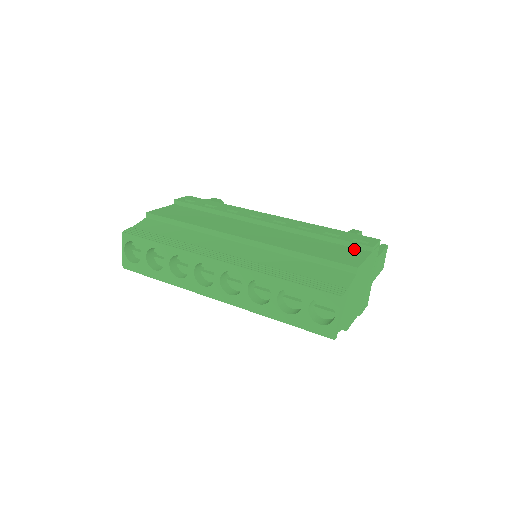
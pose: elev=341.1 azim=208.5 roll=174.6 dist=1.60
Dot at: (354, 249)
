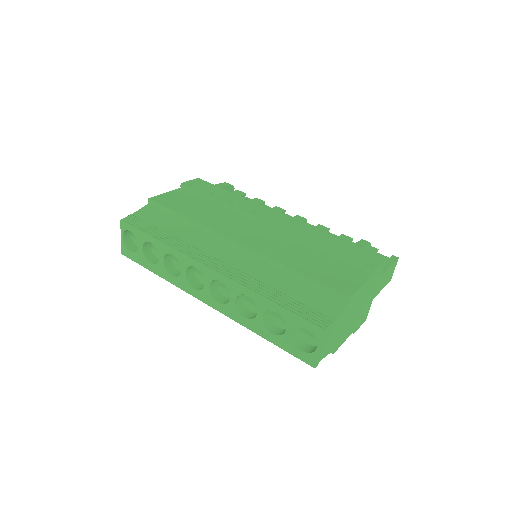
Dot at: (354, 268)
